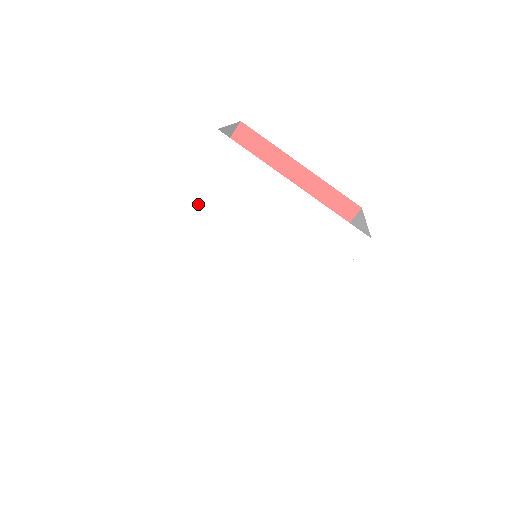
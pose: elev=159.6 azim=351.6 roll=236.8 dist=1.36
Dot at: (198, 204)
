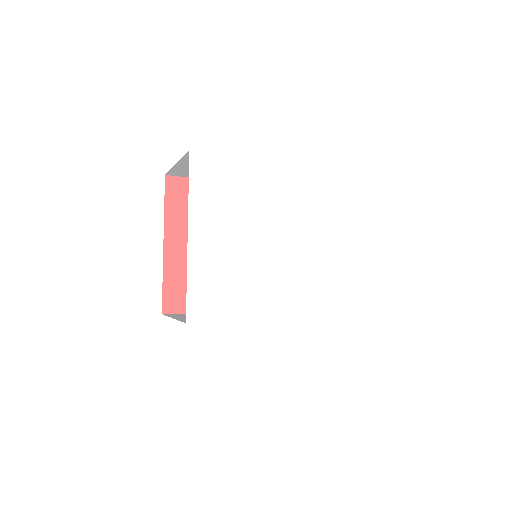
Dot at: (301, 184)
